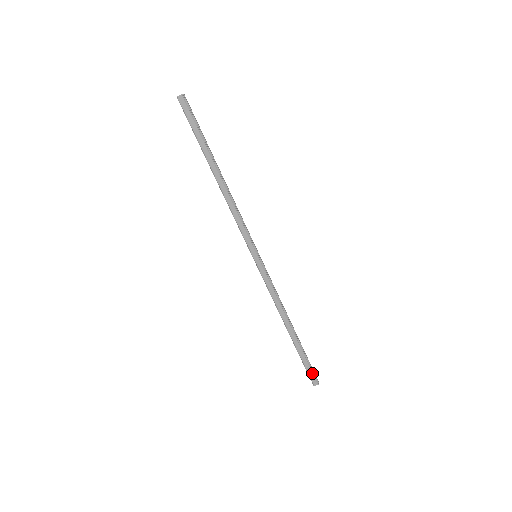
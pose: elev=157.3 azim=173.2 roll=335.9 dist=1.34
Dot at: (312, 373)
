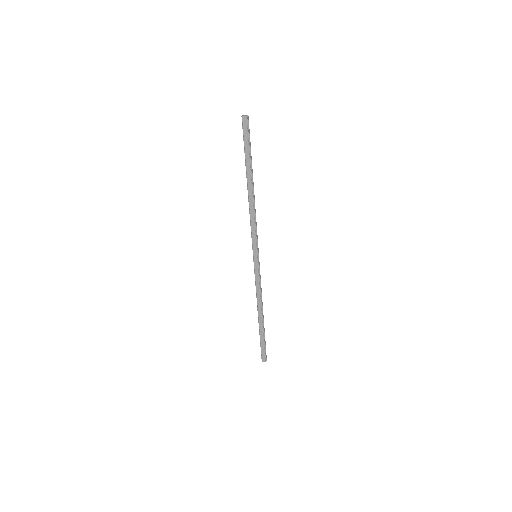
Dot at: (264, 353)
